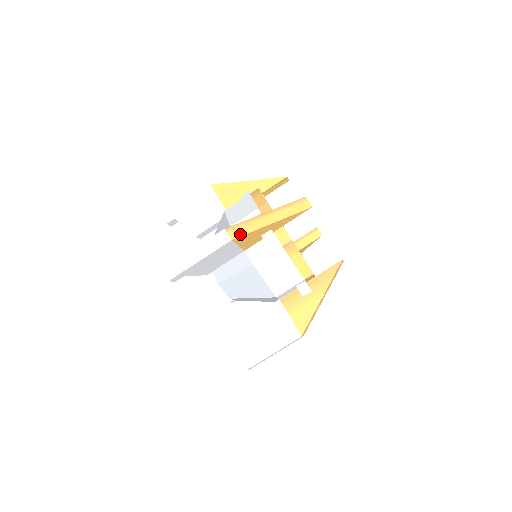
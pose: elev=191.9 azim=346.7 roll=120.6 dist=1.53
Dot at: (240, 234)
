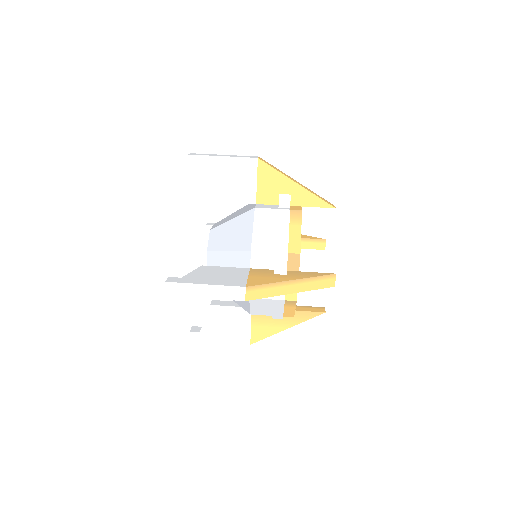
Dot at: (267, 163)
